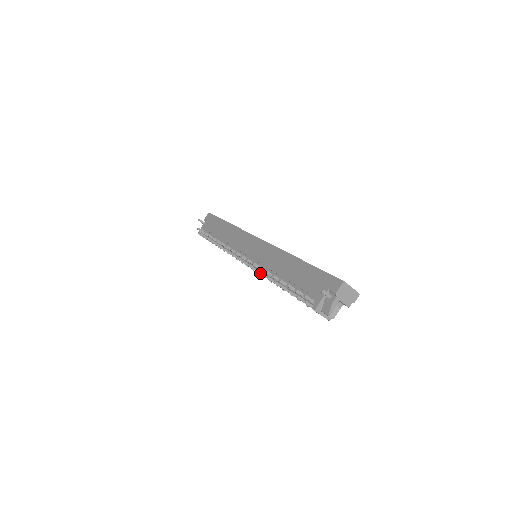
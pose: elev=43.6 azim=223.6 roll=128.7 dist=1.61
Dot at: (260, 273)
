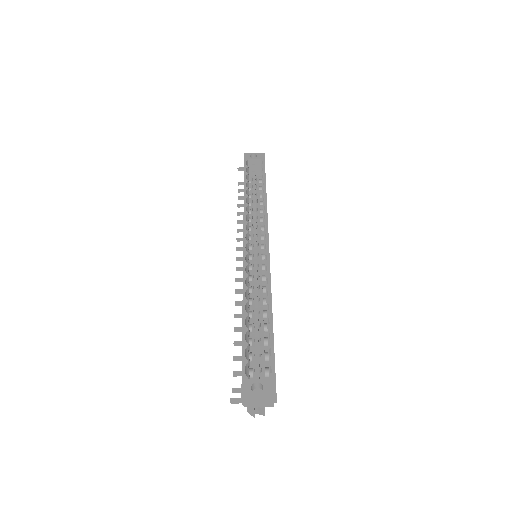
Dot at: occluded
